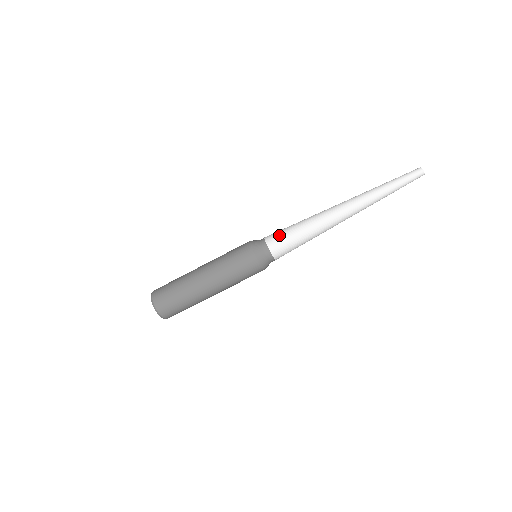
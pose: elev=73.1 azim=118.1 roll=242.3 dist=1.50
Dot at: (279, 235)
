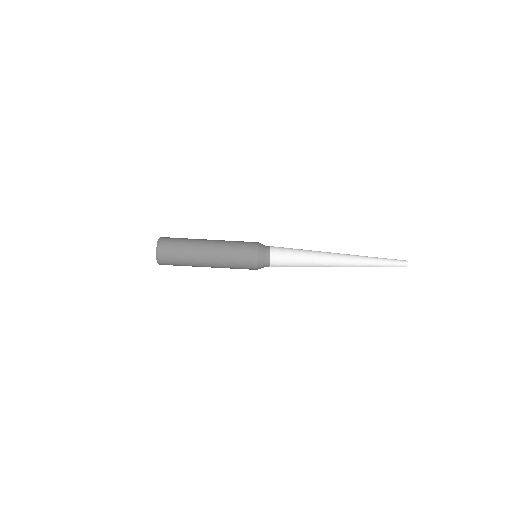
Dot at: (283, 253)
